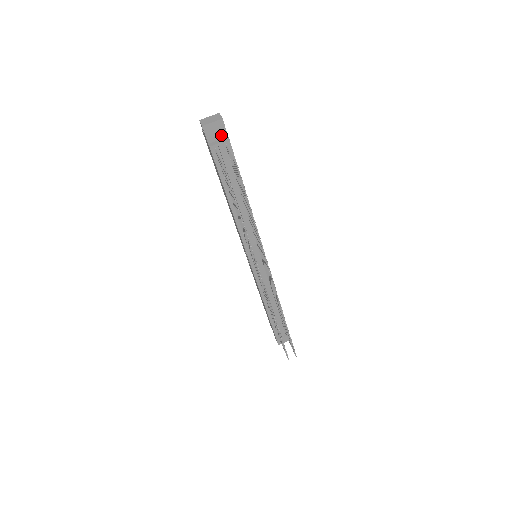
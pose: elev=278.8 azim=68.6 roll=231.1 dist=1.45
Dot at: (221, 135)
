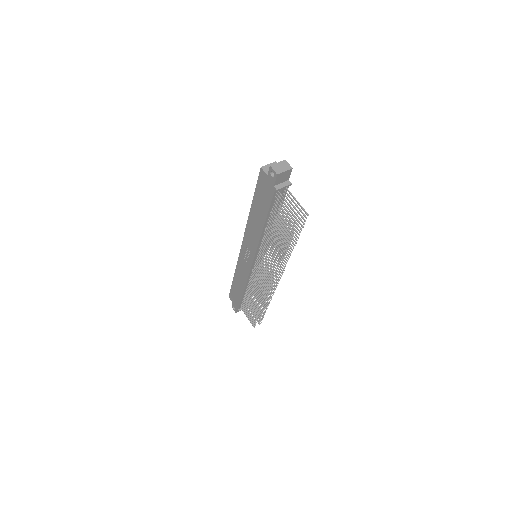
Dot at: (285, 179)
